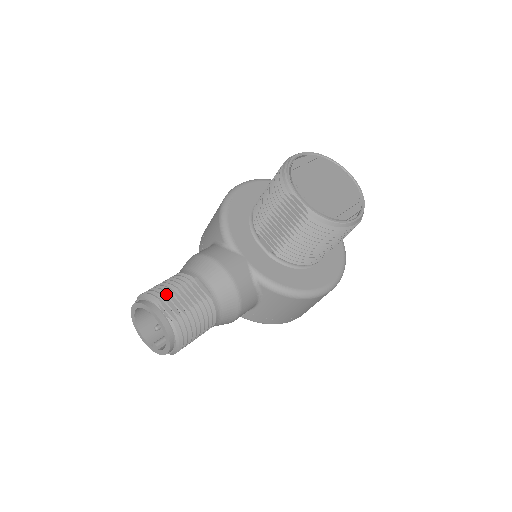
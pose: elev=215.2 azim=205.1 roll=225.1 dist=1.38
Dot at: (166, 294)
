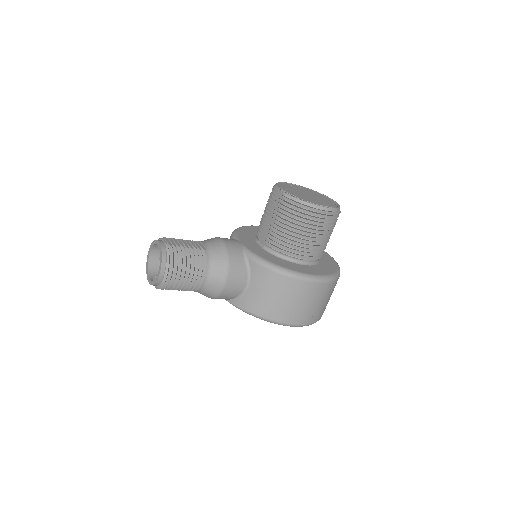
Dot at: (172, 239)
